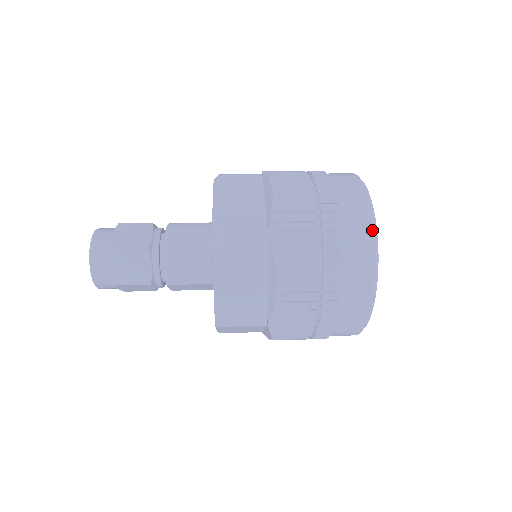
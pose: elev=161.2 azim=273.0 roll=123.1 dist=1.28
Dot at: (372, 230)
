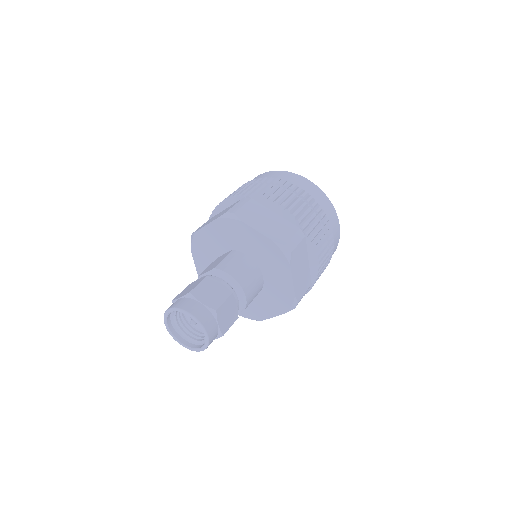
Dot at: (330, 201)
